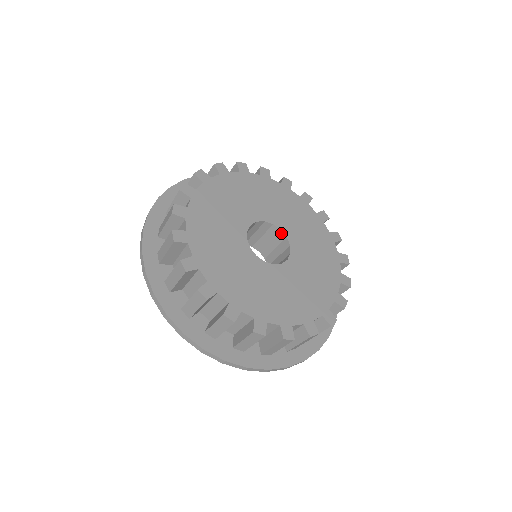
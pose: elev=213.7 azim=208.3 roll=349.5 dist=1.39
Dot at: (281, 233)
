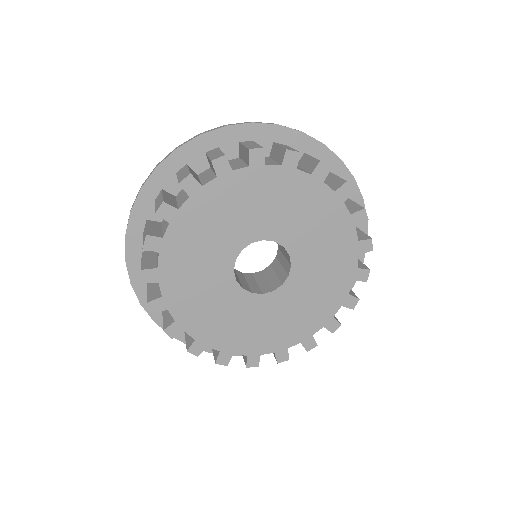
Dot at: (289, 257)
